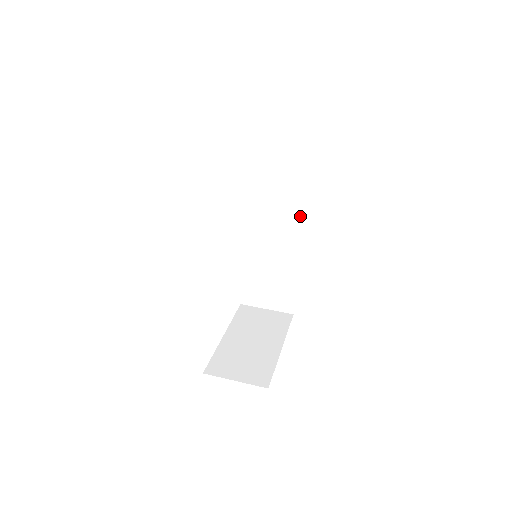
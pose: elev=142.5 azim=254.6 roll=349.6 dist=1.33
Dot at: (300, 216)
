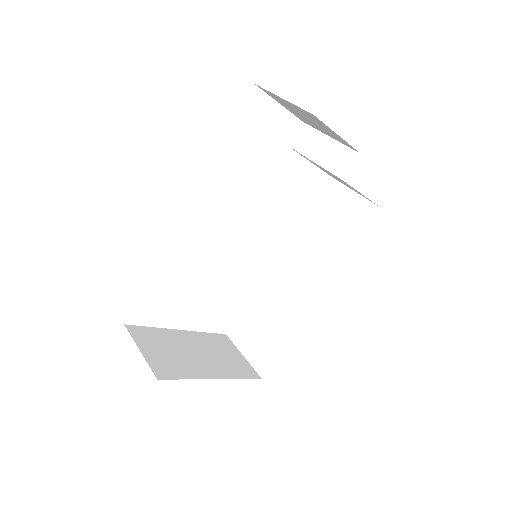
Dot at: (332, 270)
